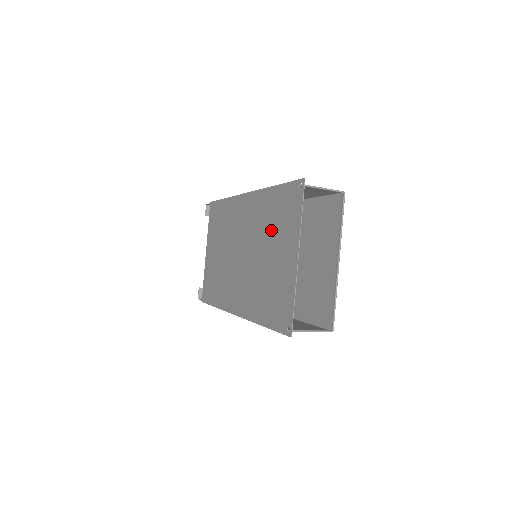
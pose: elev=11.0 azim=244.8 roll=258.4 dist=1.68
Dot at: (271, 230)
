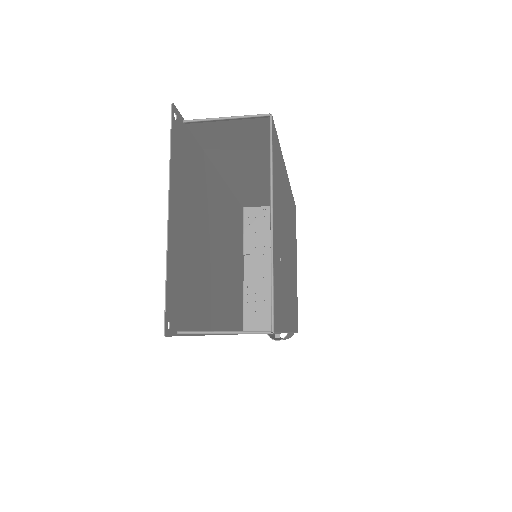
Dot at: (196, 200)
